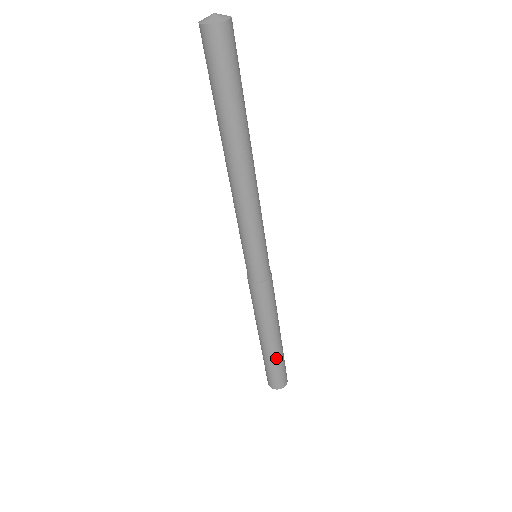
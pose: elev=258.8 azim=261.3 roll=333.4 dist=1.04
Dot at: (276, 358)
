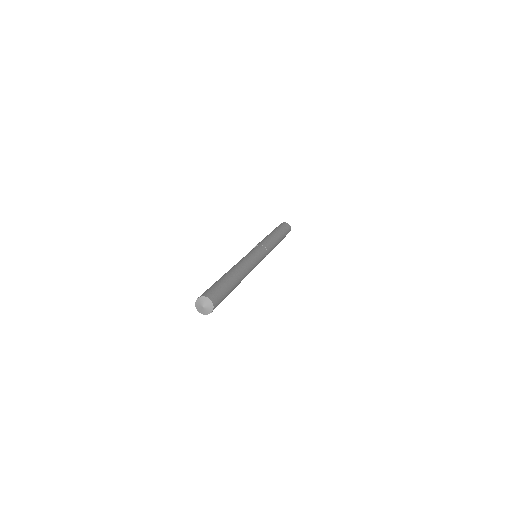
Dot at: occluded
